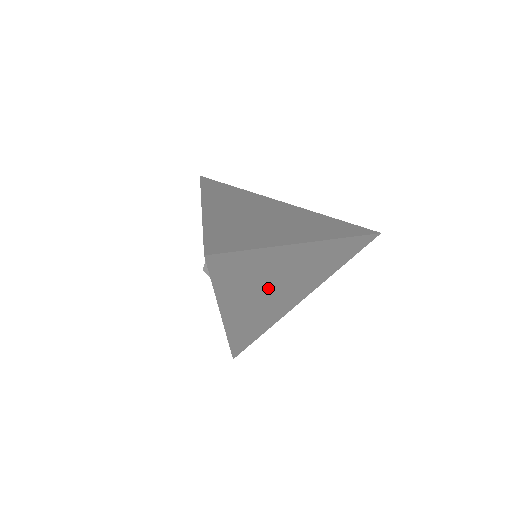
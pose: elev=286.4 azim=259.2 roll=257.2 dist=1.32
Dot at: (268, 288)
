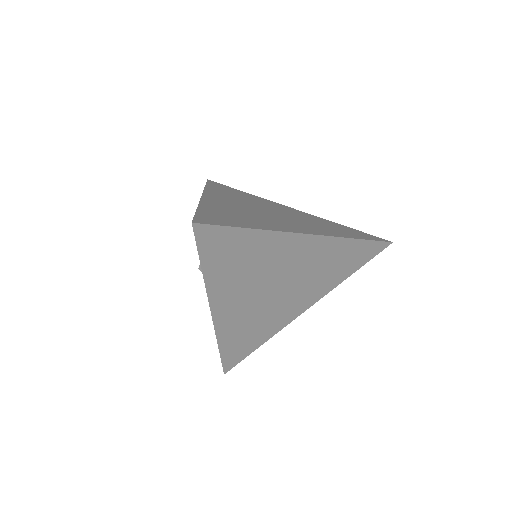
Dot at: (265, 286)
